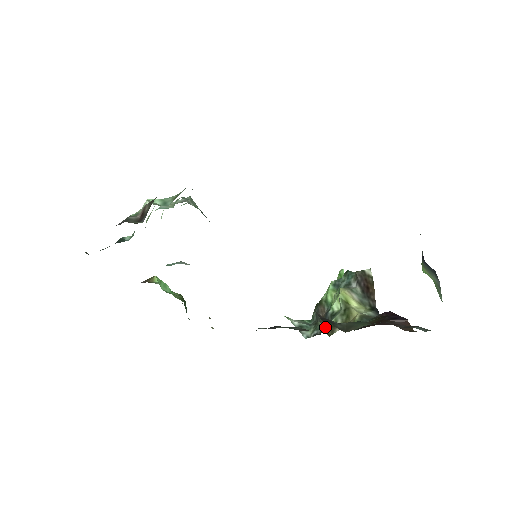
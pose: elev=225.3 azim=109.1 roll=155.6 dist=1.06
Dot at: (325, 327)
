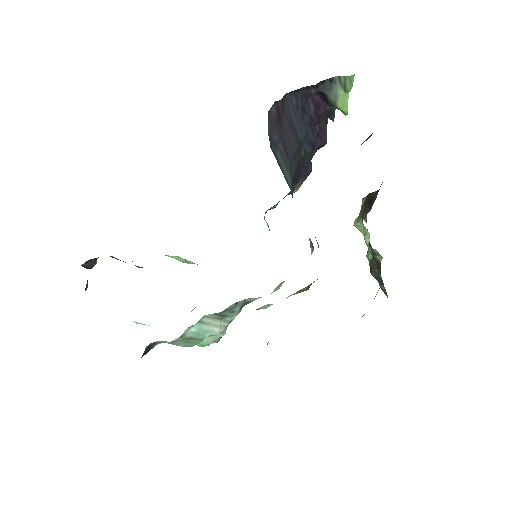
Dot at: occluded
